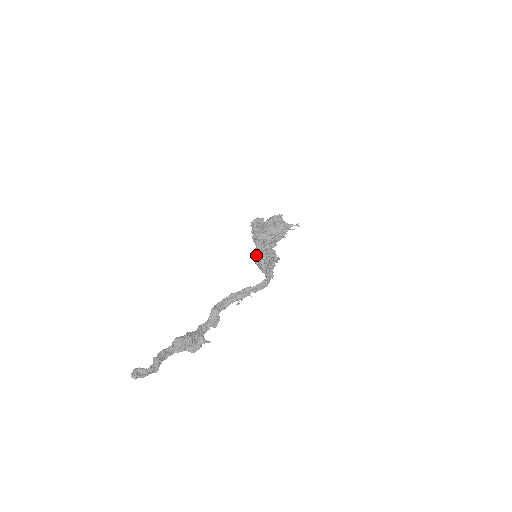
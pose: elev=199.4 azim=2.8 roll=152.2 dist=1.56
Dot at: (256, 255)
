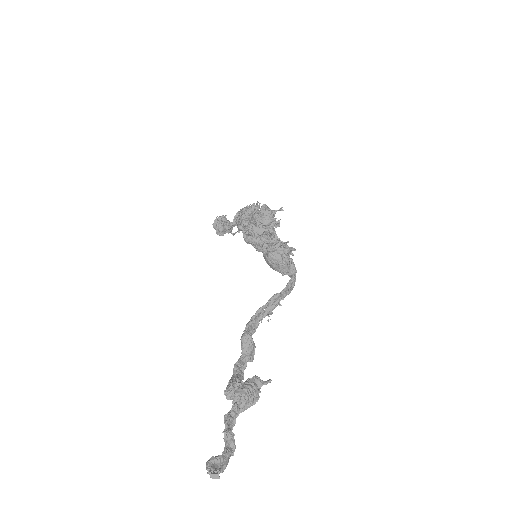
Dot at: (268, 251)
